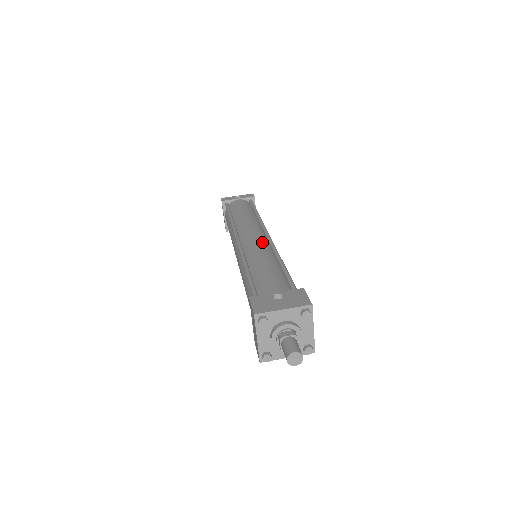
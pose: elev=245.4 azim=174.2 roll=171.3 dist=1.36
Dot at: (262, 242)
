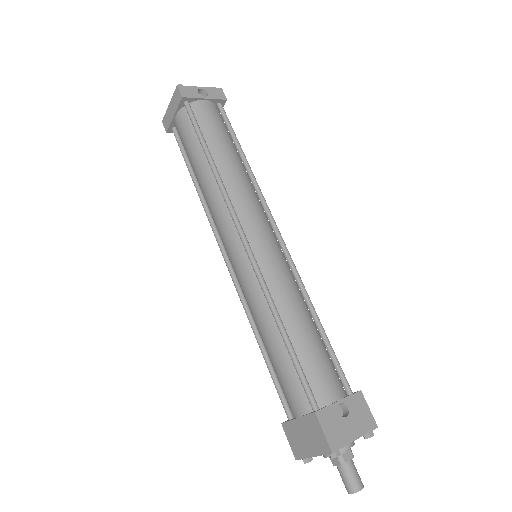
Dot at: (281, 257)
